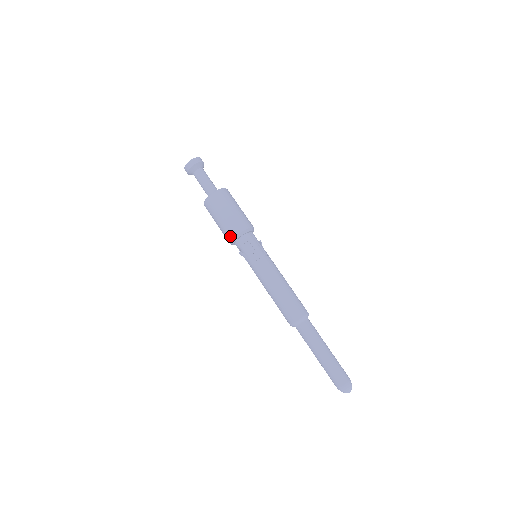
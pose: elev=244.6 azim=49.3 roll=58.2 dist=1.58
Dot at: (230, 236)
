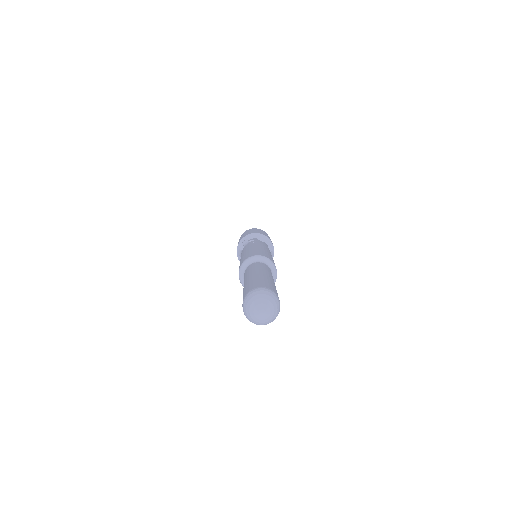
Dot at: (238, 243)
